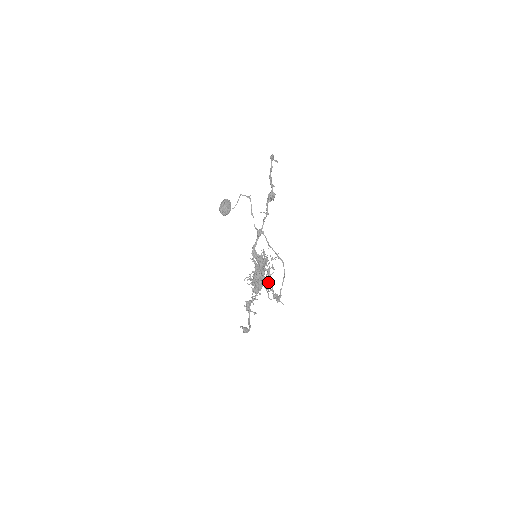
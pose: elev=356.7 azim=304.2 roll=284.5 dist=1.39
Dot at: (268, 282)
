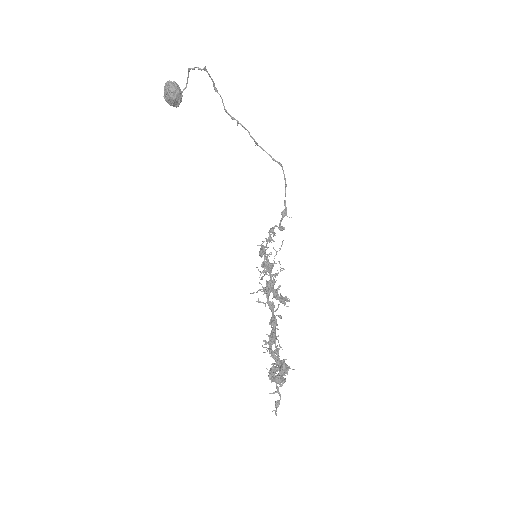
Dot at: occluded
